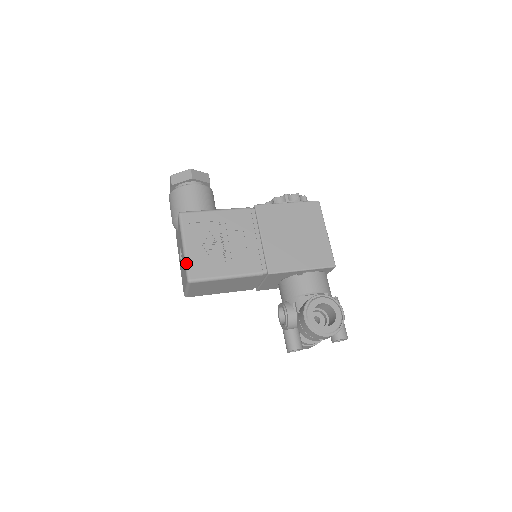
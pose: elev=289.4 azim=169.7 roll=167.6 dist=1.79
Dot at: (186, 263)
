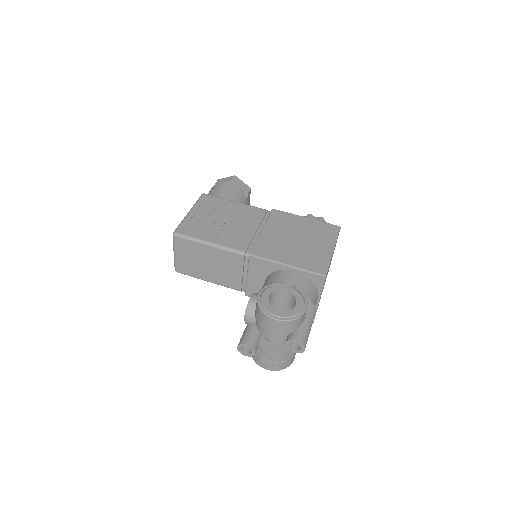
Dot at: (181, 222)
